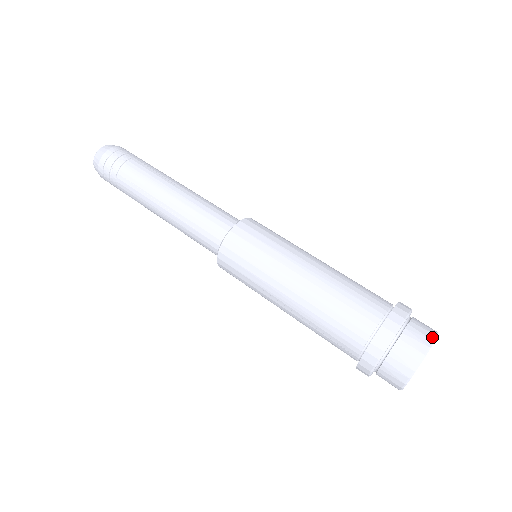
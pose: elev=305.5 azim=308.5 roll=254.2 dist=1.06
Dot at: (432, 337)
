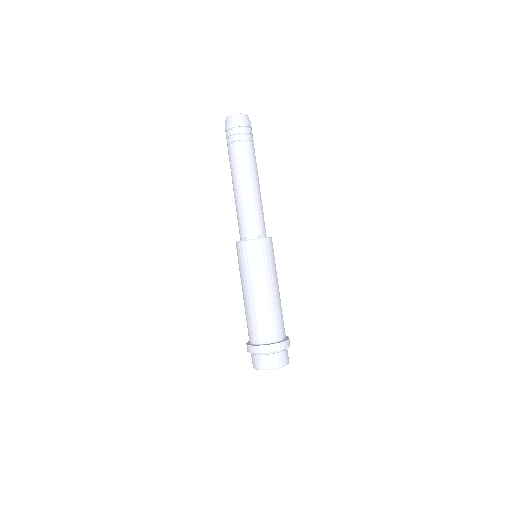
Dot at: (275, 367)
